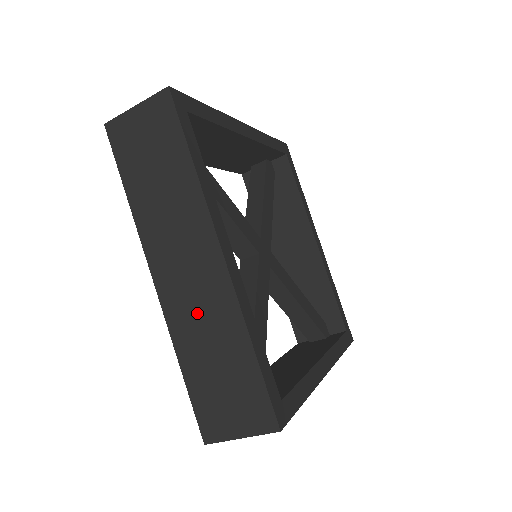
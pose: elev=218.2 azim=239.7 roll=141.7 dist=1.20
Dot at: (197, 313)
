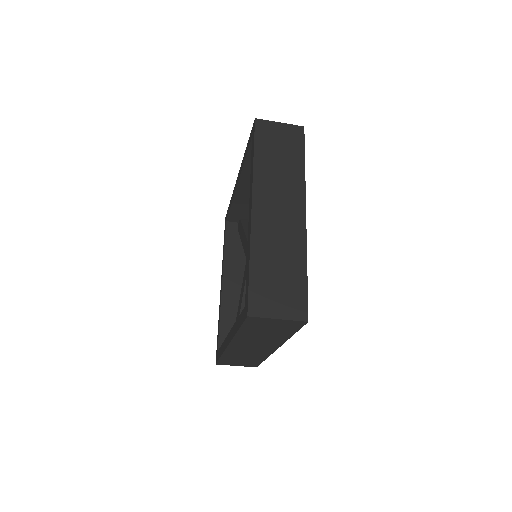
Dot at: (246, 353)
